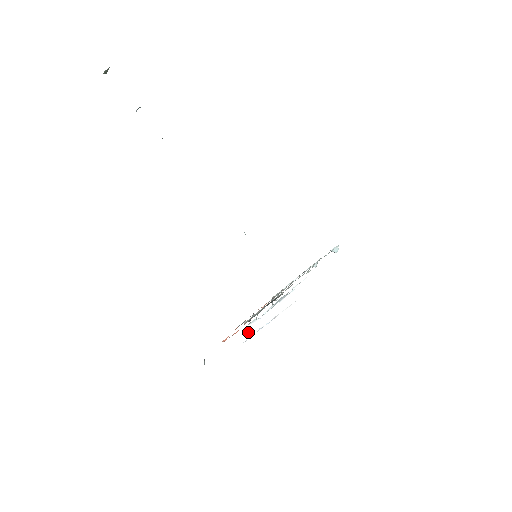
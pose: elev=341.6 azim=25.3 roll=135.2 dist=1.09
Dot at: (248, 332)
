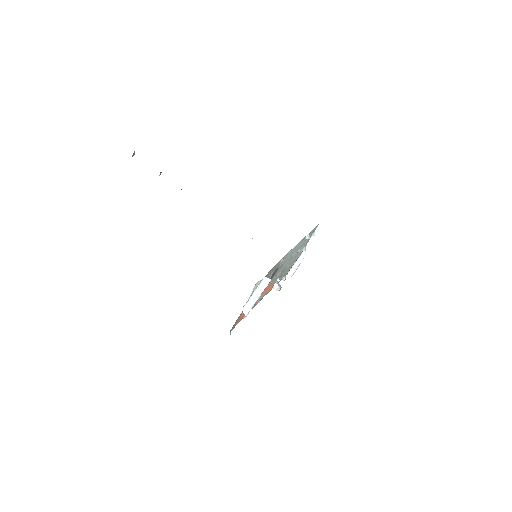
Dot at: (246, 309)
